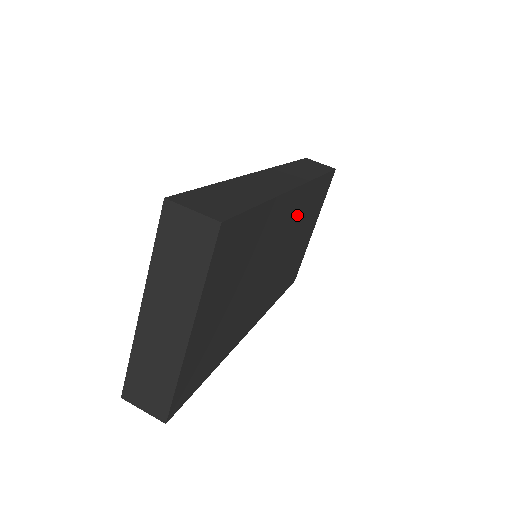
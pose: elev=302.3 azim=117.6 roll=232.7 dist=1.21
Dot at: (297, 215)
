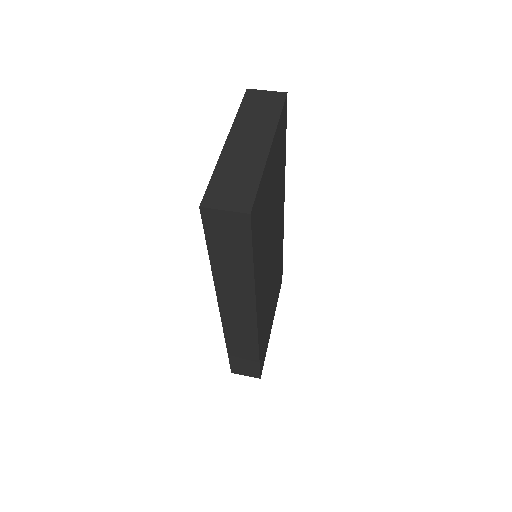
Dot at: (278, 248)
